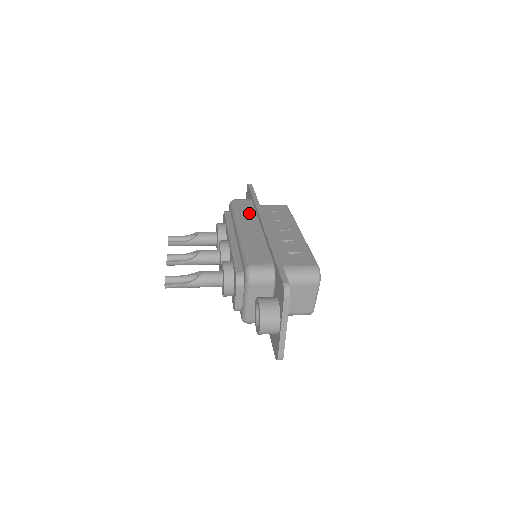
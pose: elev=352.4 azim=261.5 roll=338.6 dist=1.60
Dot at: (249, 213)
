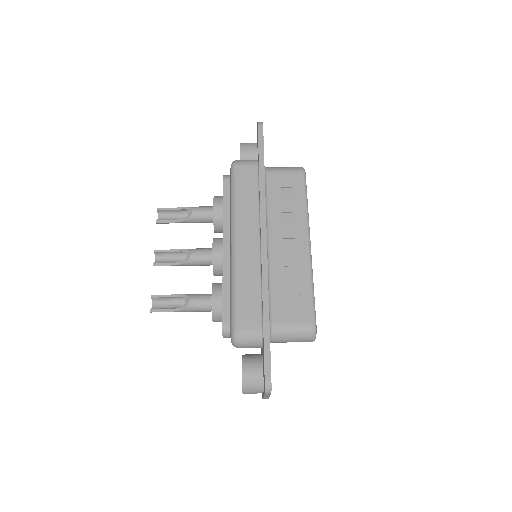
Dot at: (250, 204)
